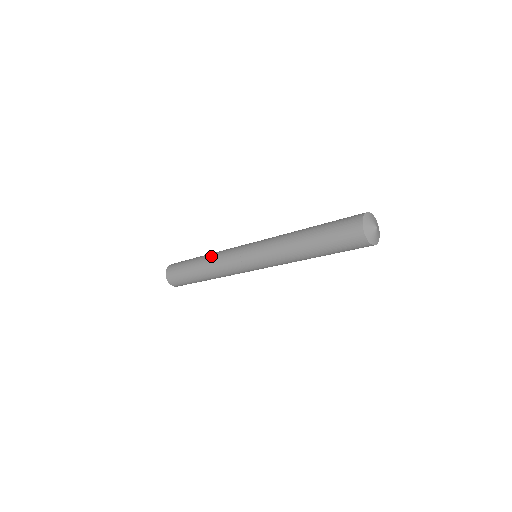
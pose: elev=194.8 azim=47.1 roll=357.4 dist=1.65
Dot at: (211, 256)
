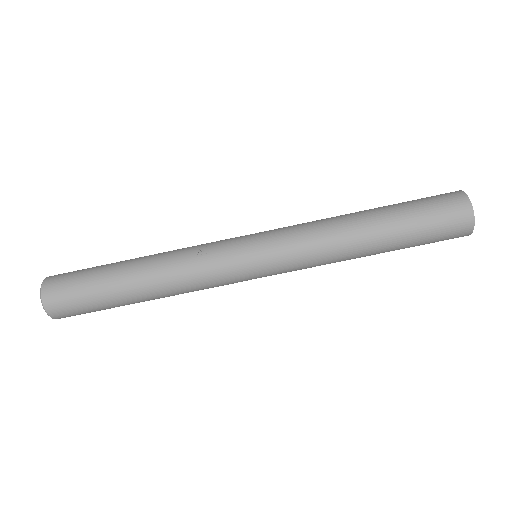
Dot at: occluded
